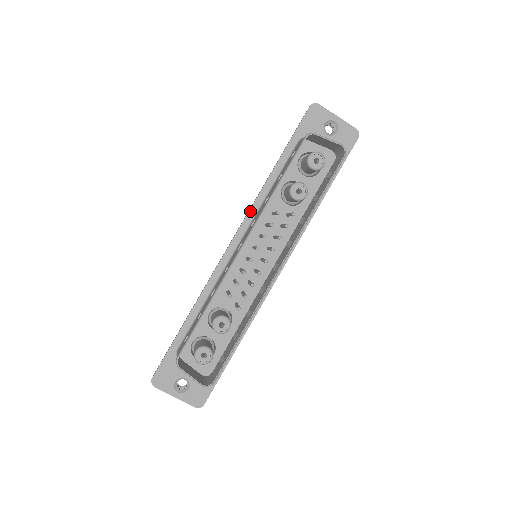
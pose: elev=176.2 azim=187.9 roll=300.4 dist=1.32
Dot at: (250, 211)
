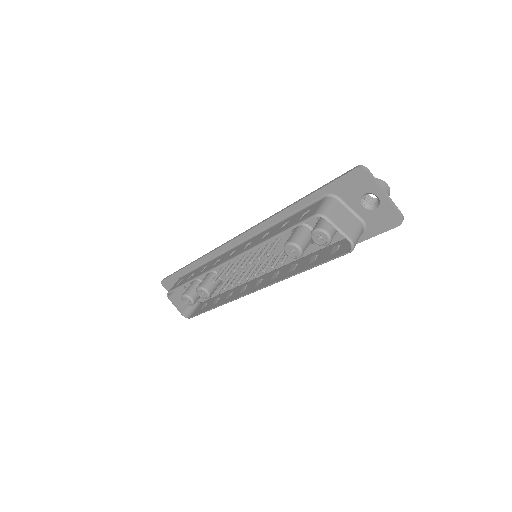
Dot at: (257, 227)
